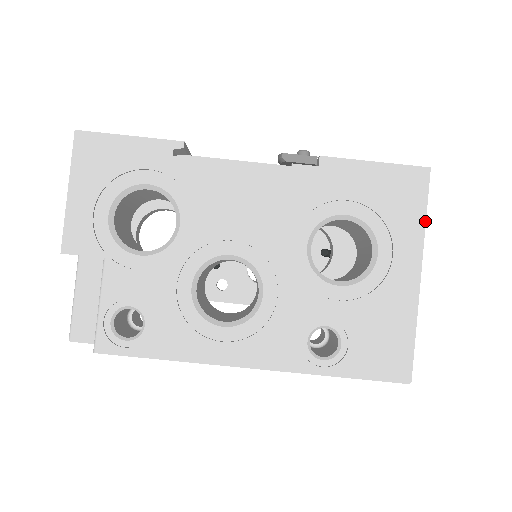
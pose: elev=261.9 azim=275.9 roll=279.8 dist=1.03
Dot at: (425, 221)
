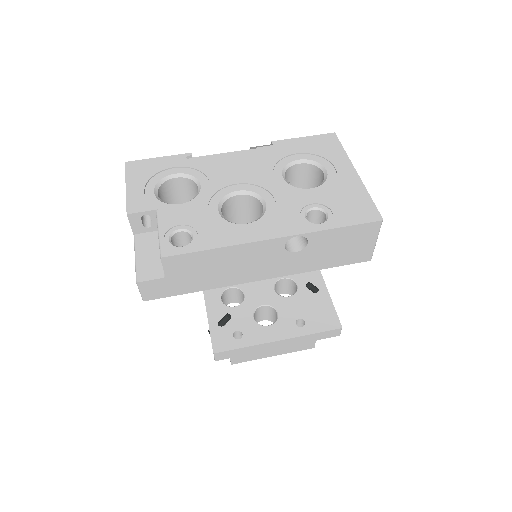
Dot at: (345, 151)
